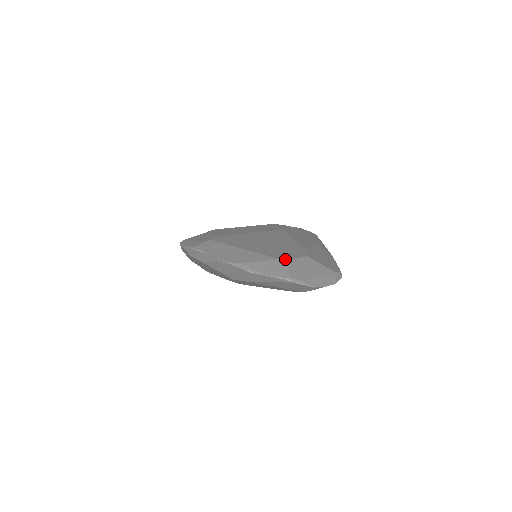
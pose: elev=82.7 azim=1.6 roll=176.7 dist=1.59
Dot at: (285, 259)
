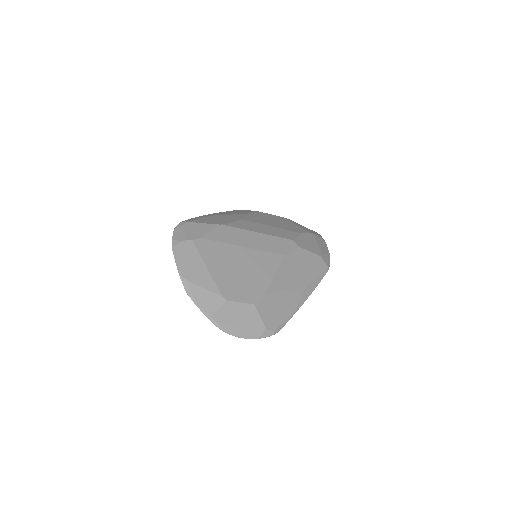
Dot at: (226, 298)
